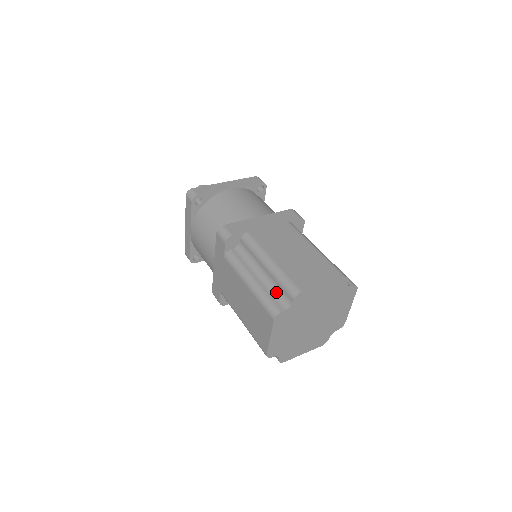
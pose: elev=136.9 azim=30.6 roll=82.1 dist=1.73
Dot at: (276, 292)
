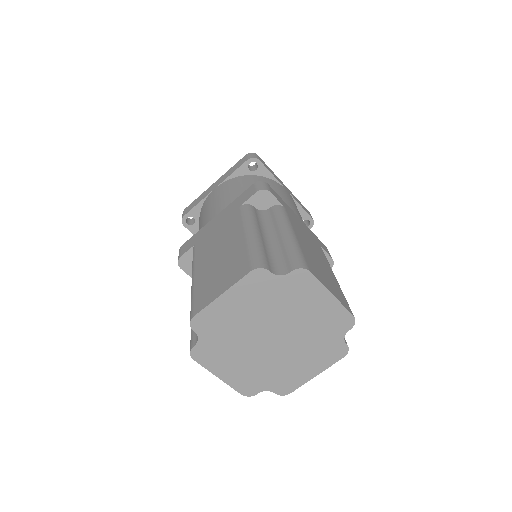
Dot at: (275, 257)
